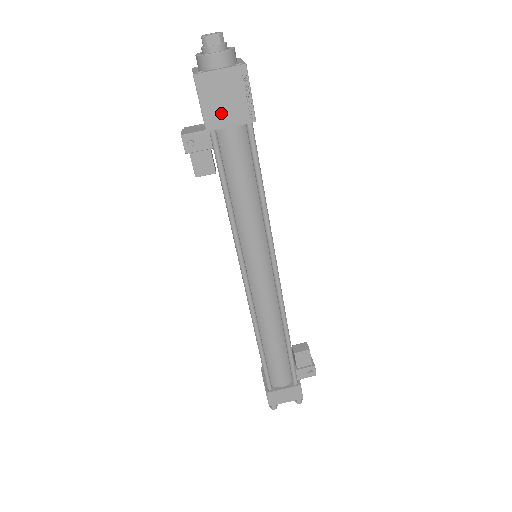
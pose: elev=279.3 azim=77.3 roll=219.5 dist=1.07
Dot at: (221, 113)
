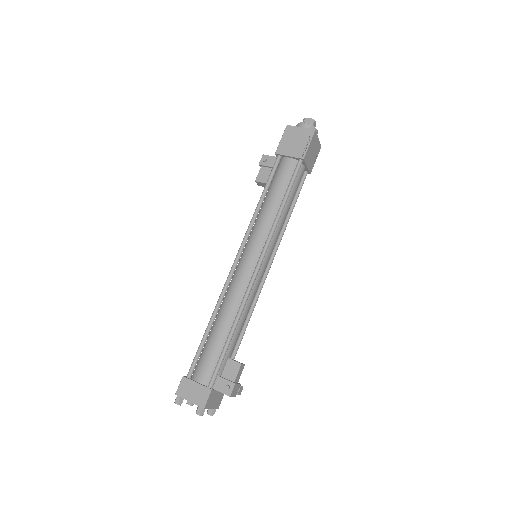
Dot at: (288, 147)
